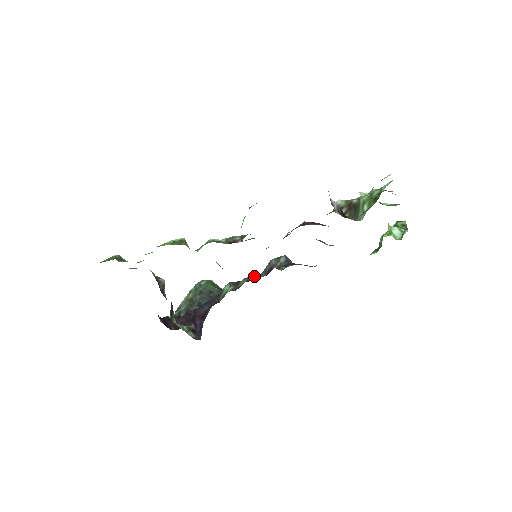
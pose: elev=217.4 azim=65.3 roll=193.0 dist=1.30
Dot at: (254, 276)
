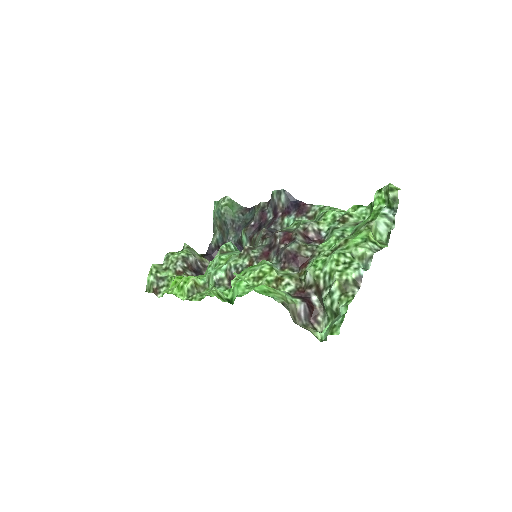
Dot at: (263, 215)
